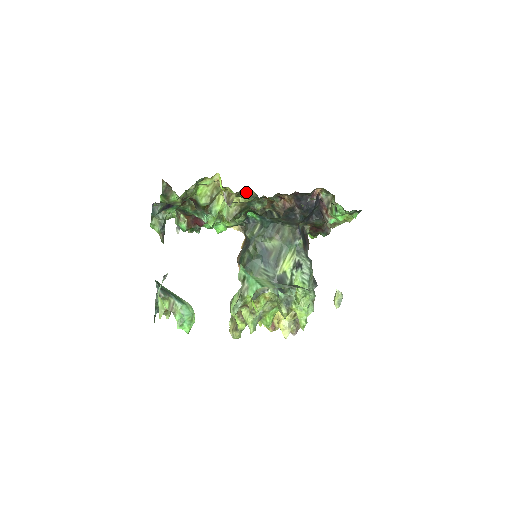
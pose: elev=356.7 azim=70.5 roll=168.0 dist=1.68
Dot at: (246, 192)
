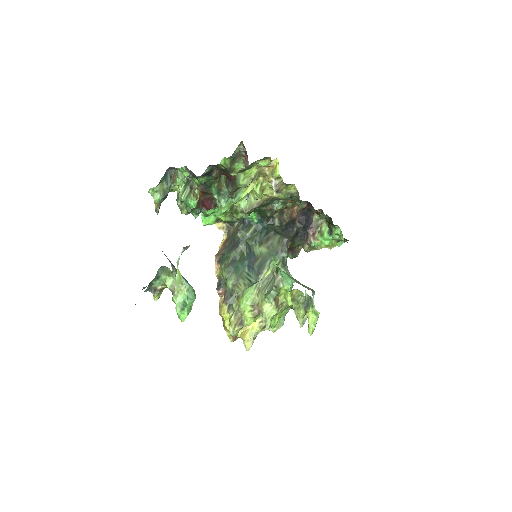
Dot at: (288, 187)
